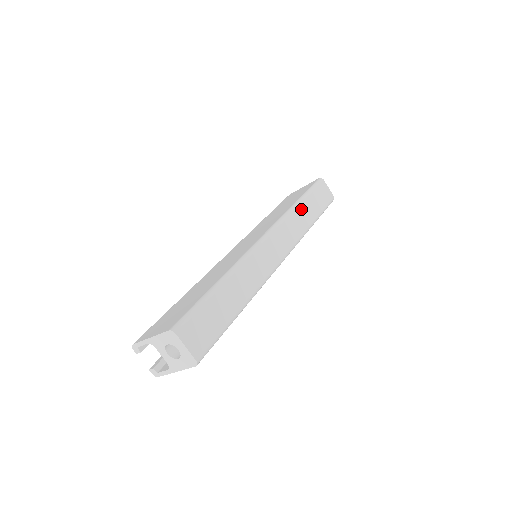
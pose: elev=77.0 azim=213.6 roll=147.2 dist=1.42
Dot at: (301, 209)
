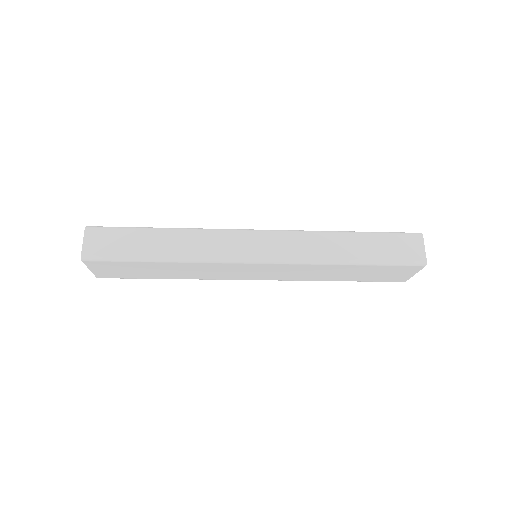
Dot at: (339, 239)
